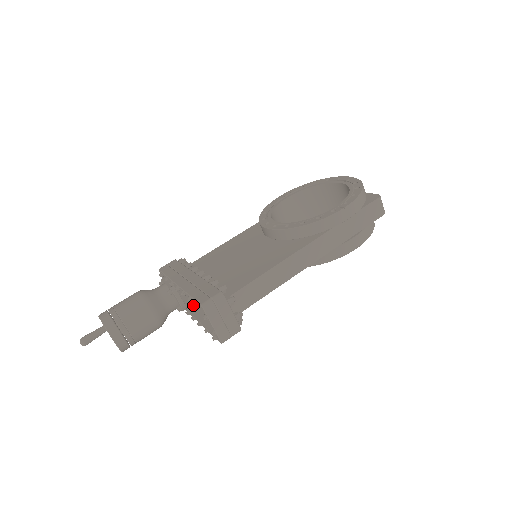
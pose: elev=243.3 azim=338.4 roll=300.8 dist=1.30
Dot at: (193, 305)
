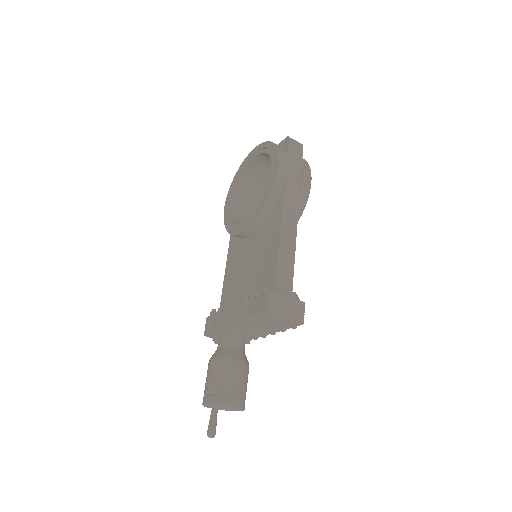
Dot at: (258, 323)
